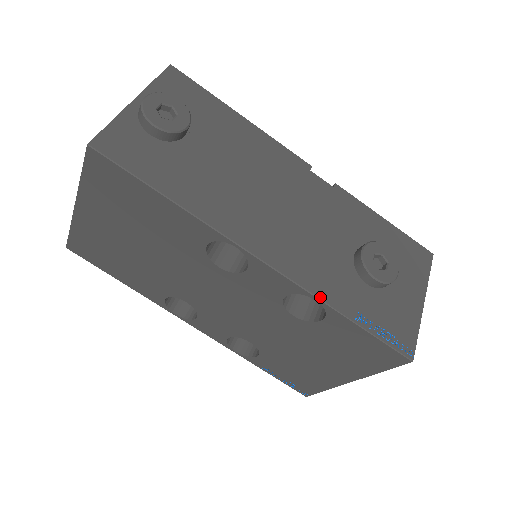
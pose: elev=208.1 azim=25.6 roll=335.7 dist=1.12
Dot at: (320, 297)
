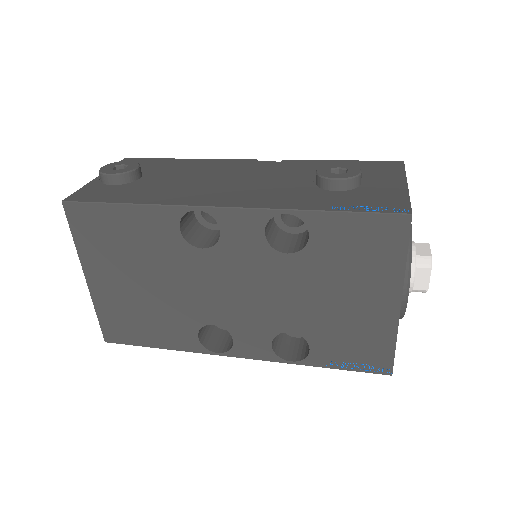
Dot at: (287, 208)
